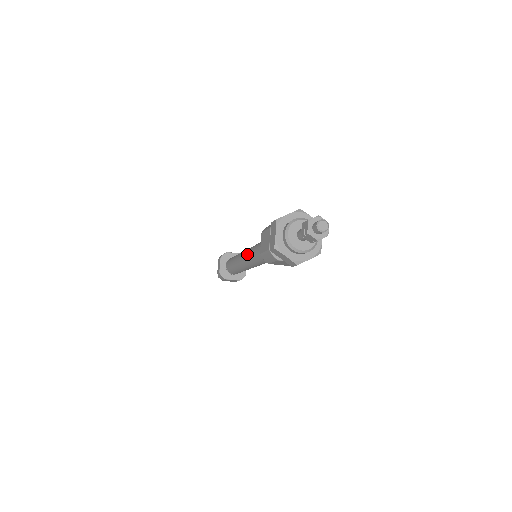
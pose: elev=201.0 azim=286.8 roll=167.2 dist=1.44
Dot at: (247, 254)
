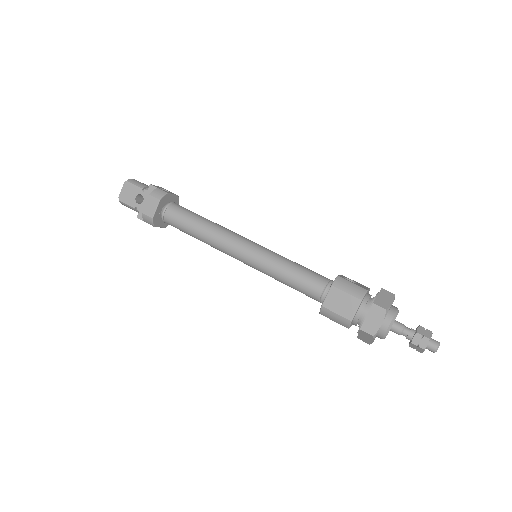
Dot at: (256, 258)
